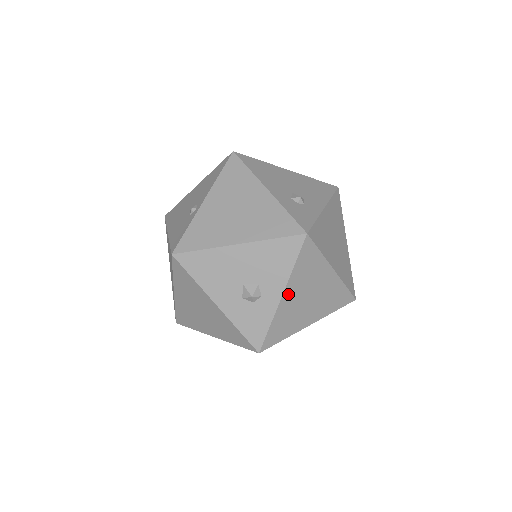
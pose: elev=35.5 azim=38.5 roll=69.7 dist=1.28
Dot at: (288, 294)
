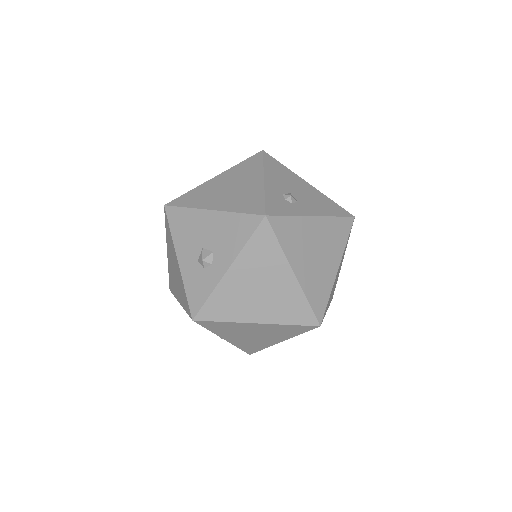
Dot at: (235, 272)
